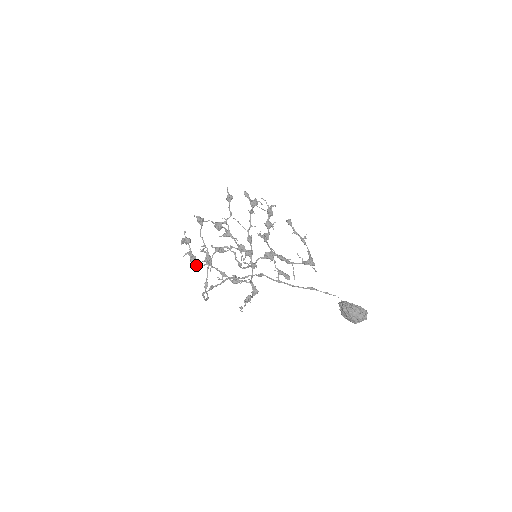
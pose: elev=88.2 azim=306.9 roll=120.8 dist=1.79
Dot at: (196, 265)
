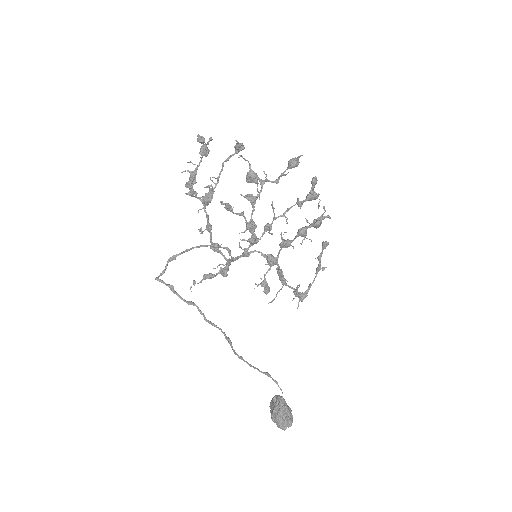
Dot at: (189, 191)
